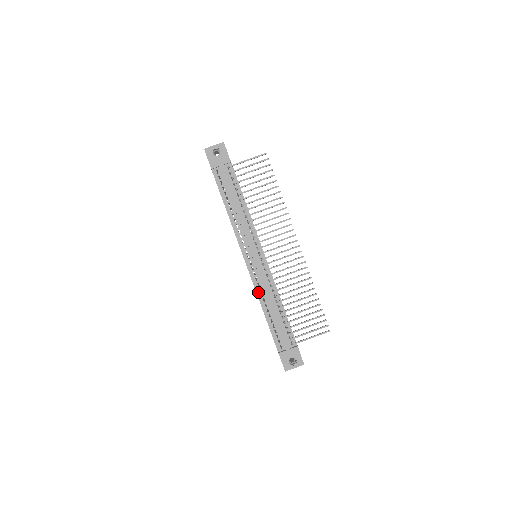
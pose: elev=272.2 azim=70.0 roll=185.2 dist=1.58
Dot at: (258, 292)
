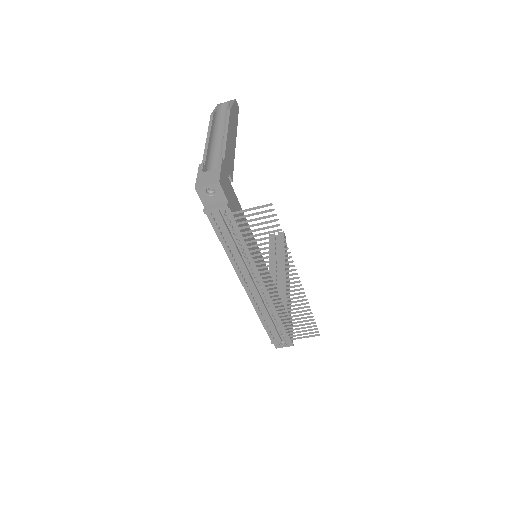
Dot at: (255, 306)
